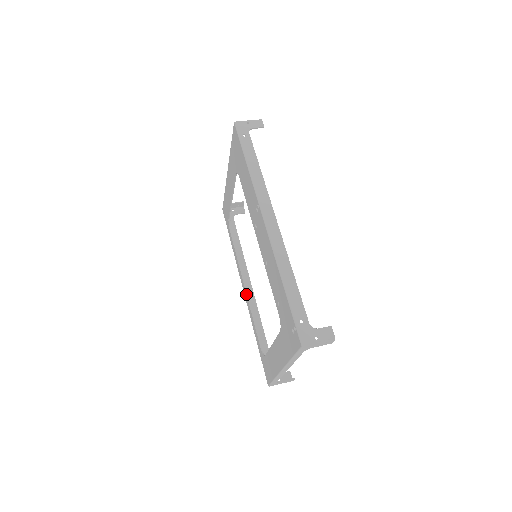
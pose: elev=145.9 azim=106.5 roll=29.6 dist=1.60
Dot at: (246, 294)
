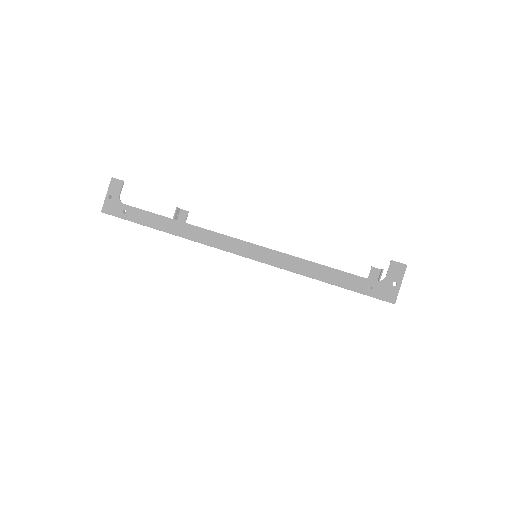
Dot at: occluded
